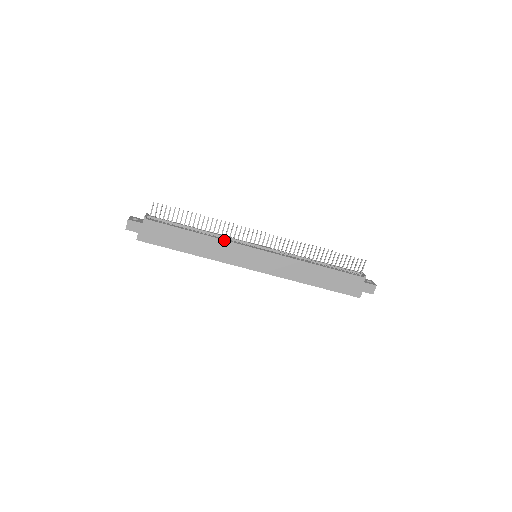
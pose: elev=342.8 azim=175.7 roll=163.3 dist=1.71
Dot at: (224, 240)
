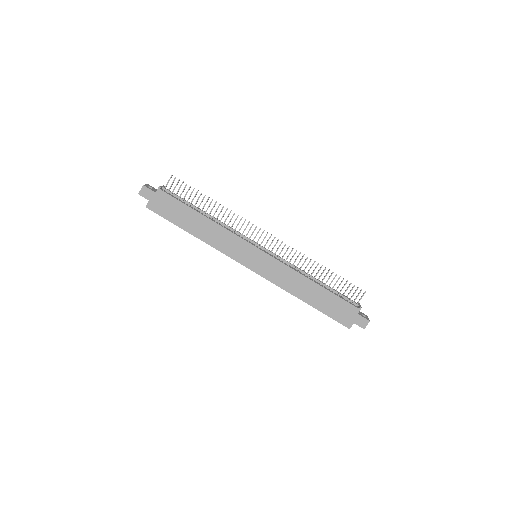
Dot at: (228, 230)
